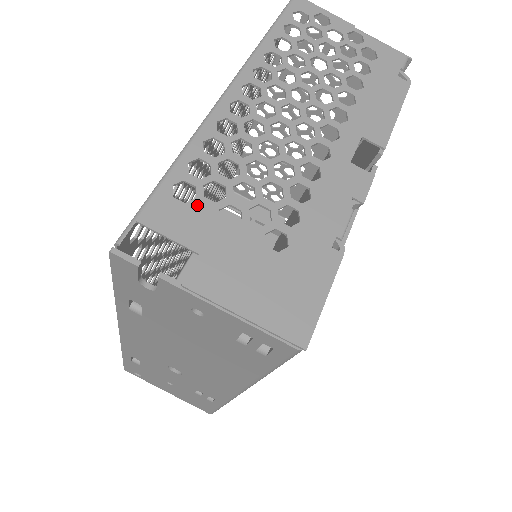
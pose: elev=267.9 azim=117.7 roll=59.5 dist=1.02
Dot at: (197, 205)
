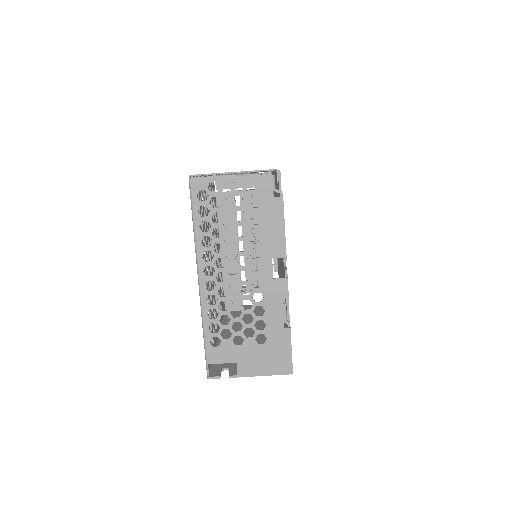
Dot at: (224, 344)
